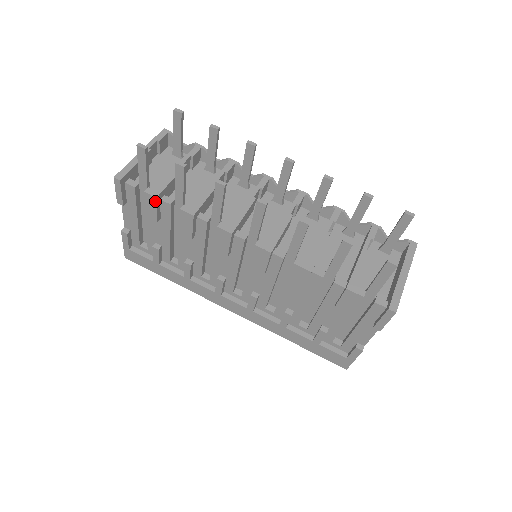
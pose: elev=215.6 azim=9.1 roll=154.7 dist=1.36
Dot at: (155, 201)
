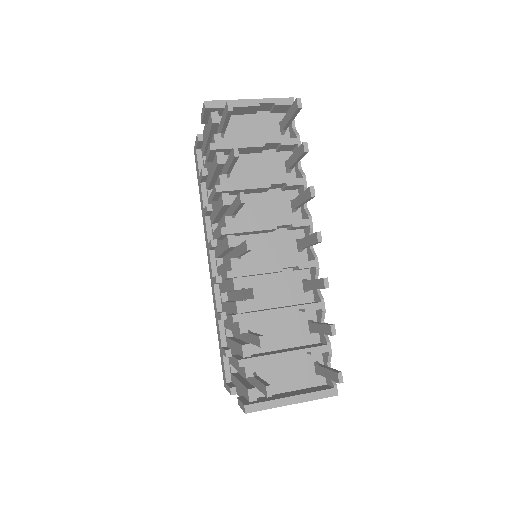
Dot at: (210, 150)
